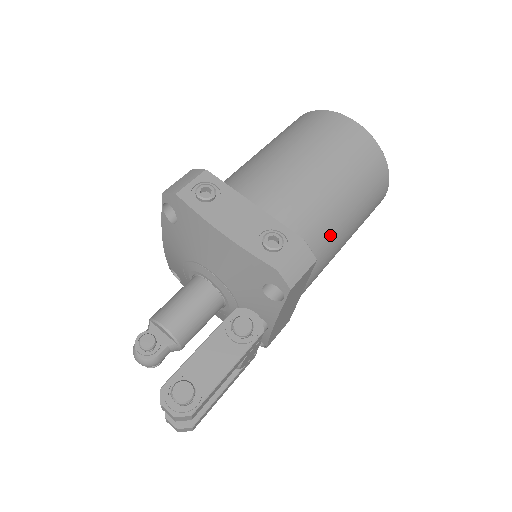
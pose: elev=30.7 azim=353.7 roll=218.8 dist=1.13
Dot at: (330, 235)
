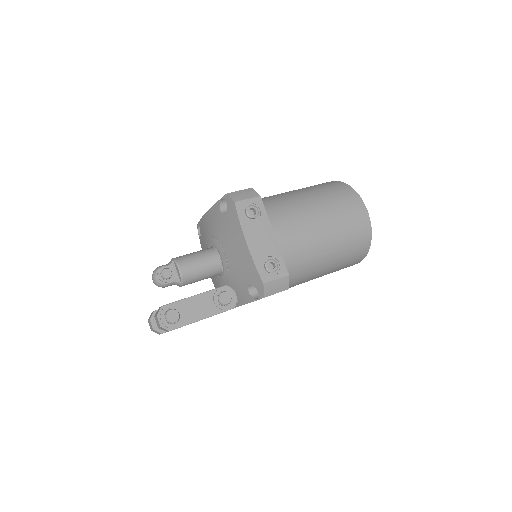
Dot at: (306, 273)
